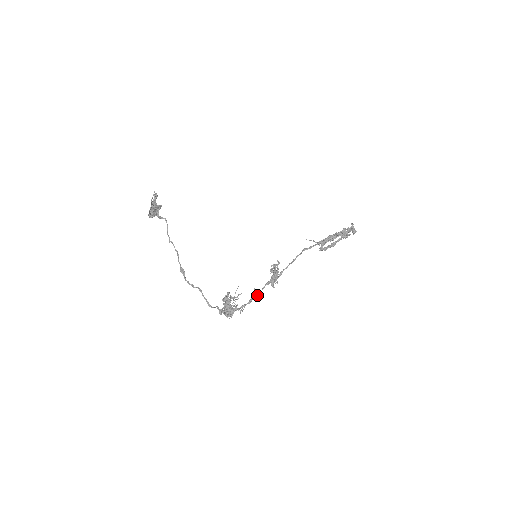
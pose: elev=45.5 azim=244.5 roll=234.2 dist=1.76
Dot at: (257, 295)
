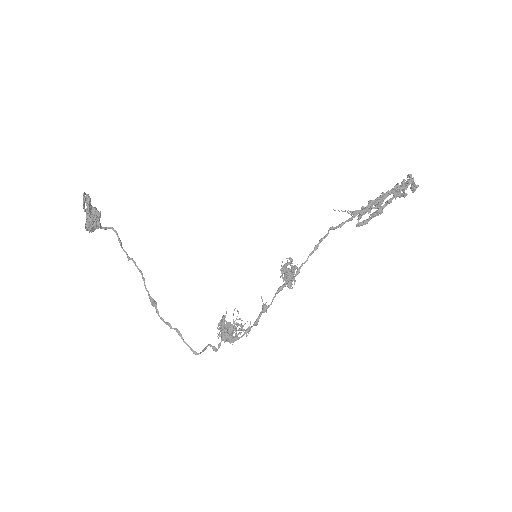
Dot at: (265, 311)
